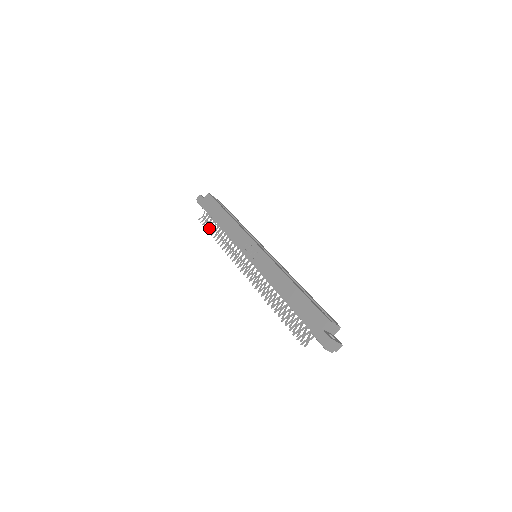
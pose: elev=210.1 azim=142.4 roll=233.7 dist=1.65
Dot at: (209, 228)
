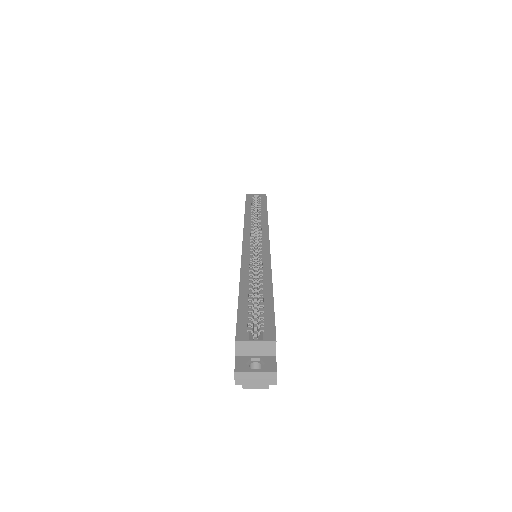
Dot at: occluded
